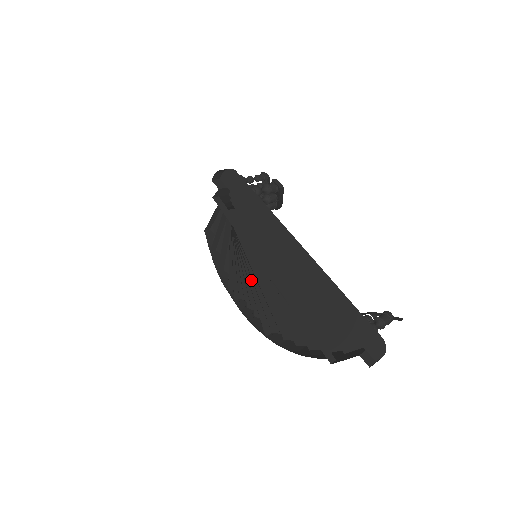
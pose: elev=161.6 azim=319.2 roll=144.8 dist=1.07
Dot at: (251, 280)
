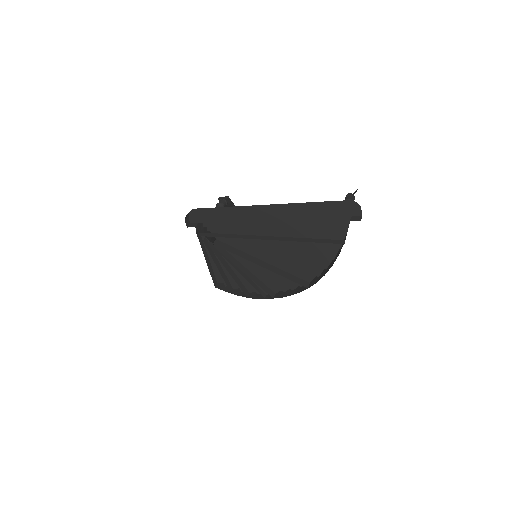
Dot at: (266, 267)
